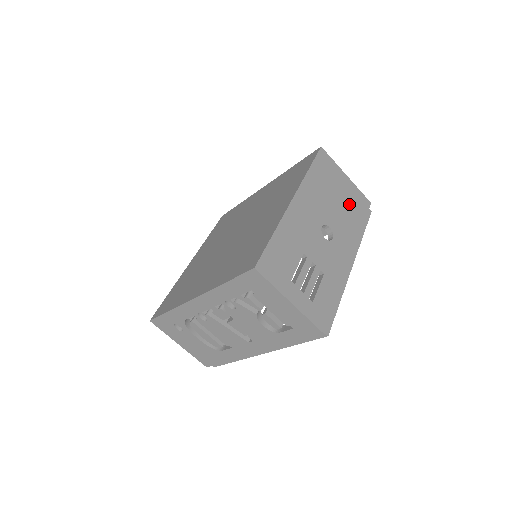
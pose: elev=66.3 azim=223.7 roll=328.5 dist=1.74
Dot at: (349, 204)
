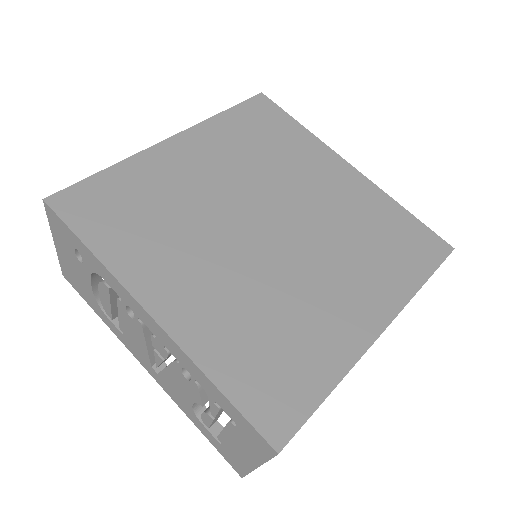
Dot at: occluded
